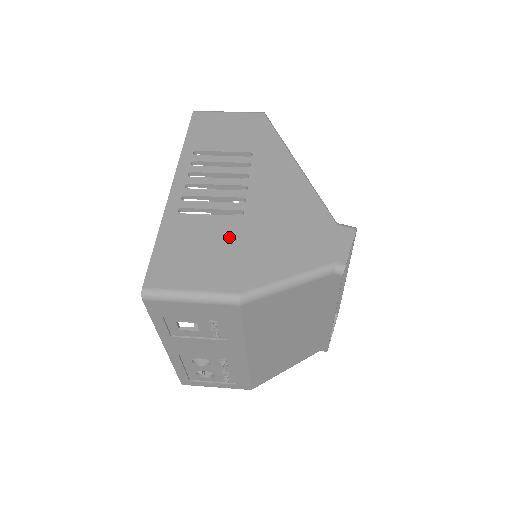
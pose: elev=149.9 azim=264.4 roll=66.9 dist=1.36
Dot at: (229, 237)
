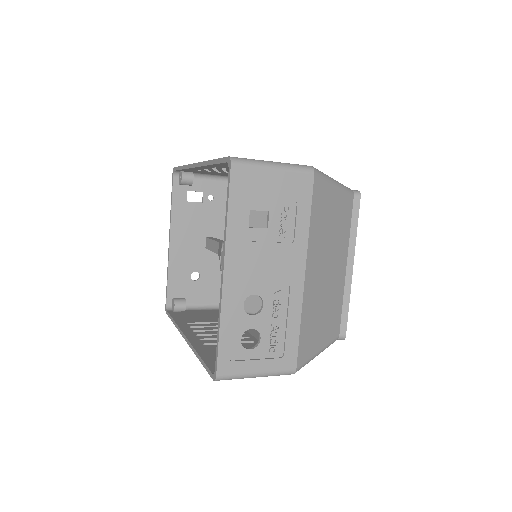
Dot at: occluded
